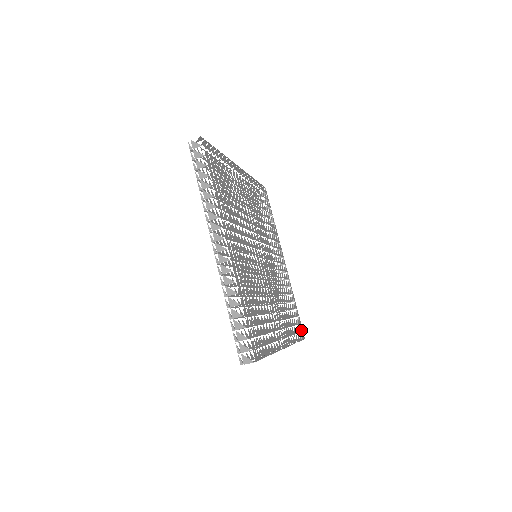
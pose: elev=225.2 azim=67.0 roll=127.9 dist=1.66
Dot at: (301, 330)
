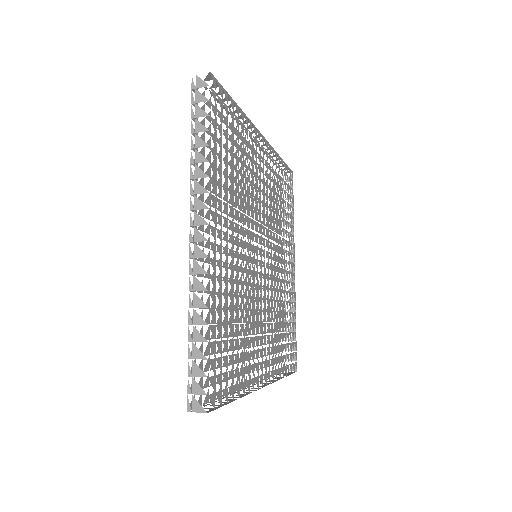
Dot at: (290, 176)
